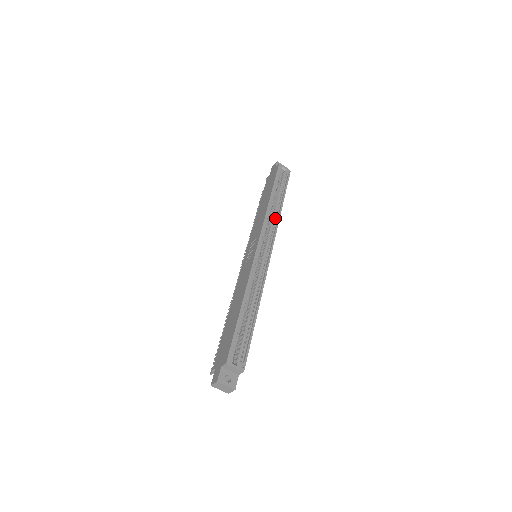
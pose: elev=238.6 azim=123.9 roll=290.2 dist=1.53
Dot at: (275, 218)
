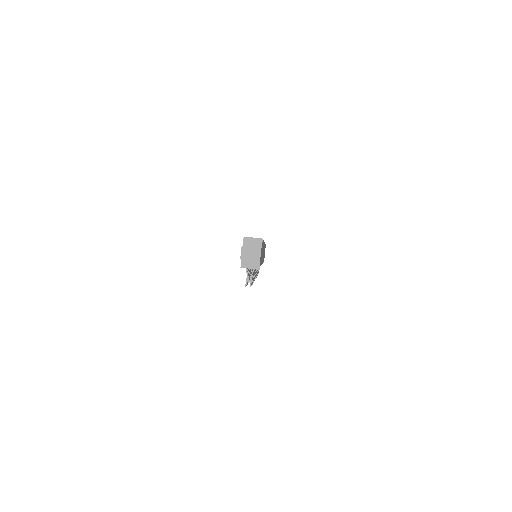
Dot at: occluded
